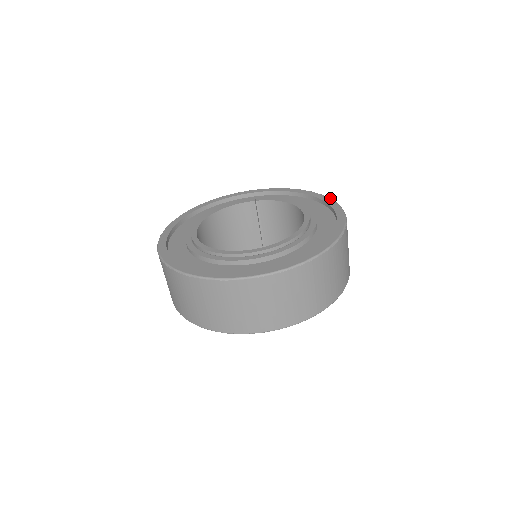
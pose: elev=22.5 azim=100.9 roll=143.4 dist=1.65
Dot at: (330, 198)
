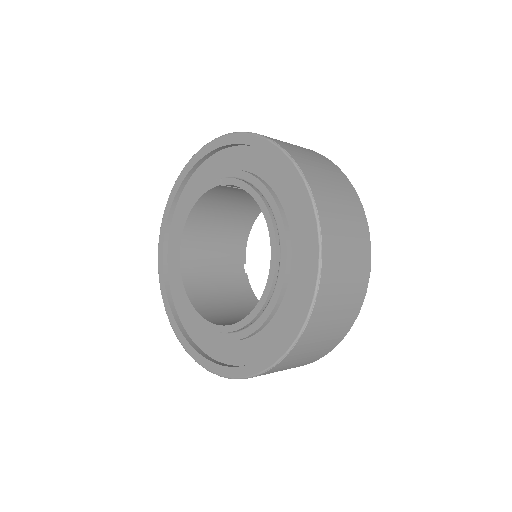
Dot at: (303, 180)
